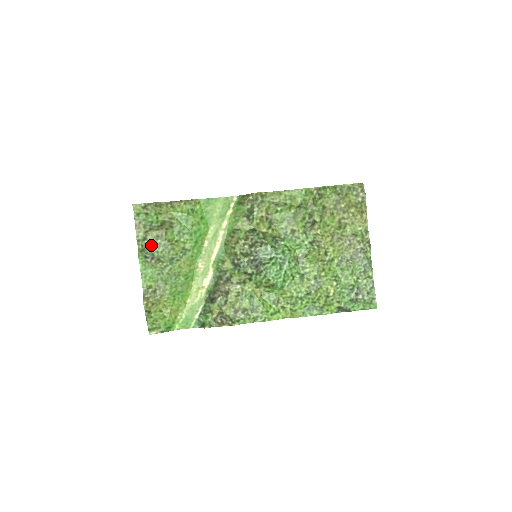
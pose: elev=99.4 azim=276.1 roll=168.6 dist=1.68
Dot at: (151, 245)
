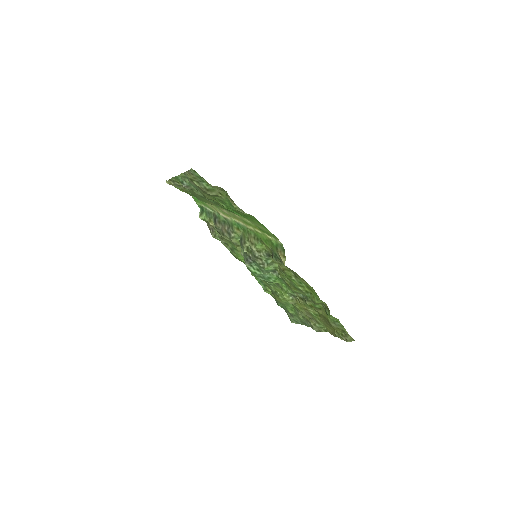
Dot at: (192, 184)
